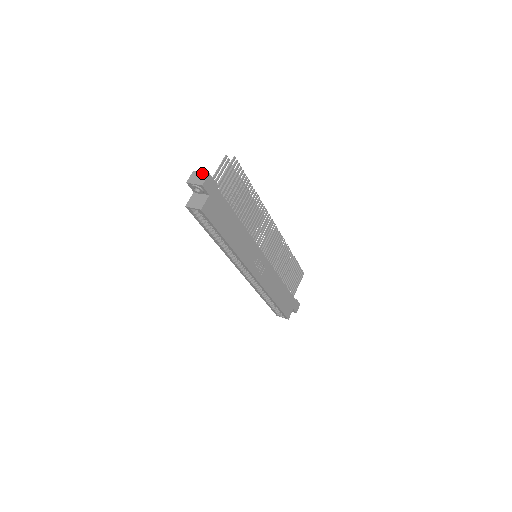
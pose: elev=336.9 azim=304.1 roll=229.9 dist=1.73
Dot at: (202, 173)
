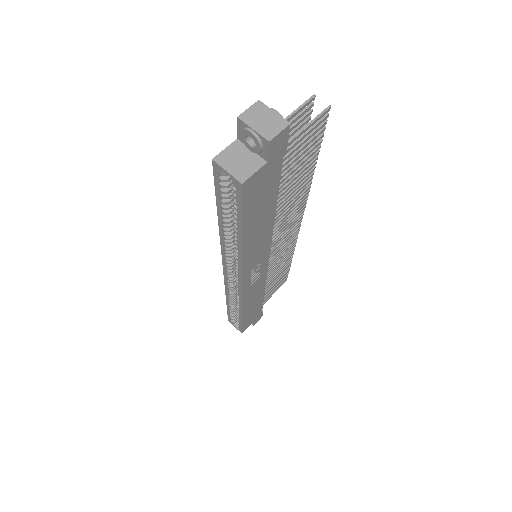
Dot at: (276, 115)
